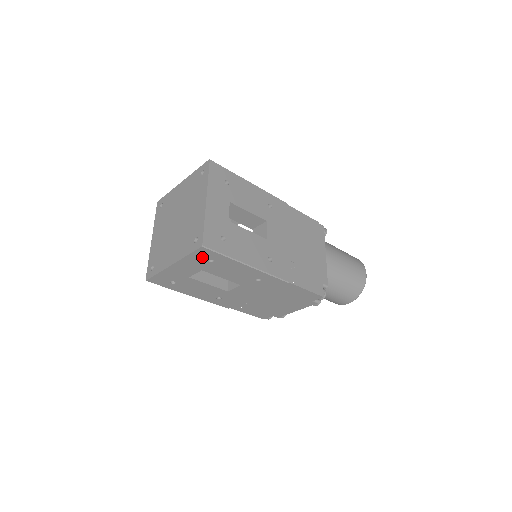
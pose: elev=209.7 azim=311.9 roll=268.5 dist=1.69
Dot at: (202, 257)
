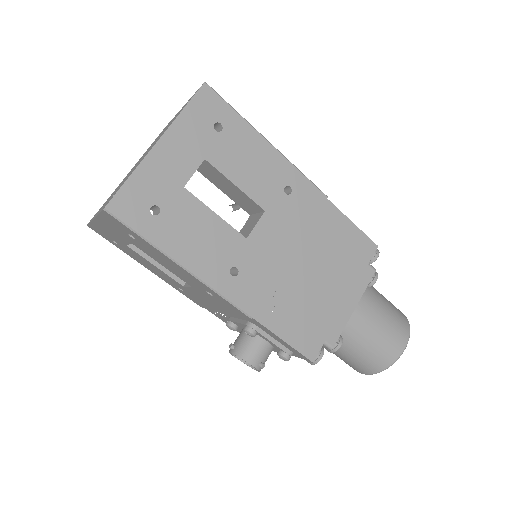
Dot at: (205, 115)
